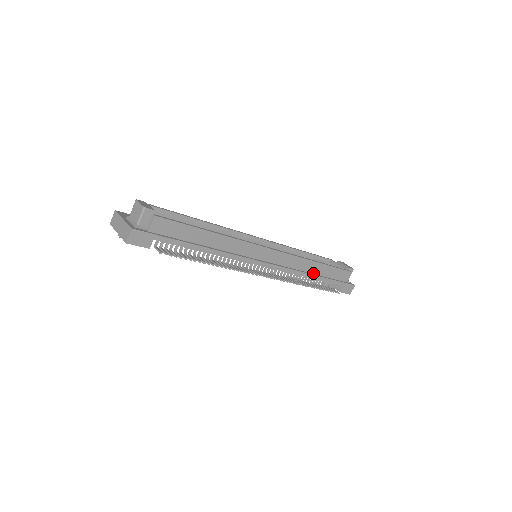
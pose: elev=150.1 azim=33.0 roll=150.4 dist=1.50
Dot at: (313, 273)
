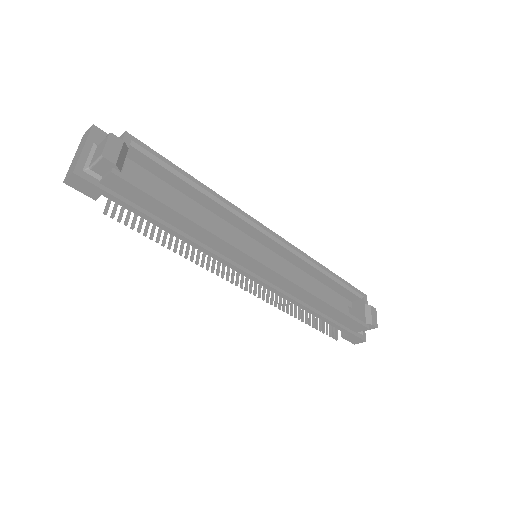
Dot at: (316, 308)
